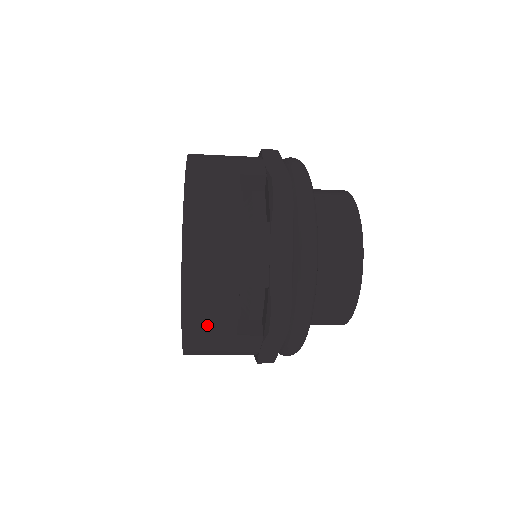
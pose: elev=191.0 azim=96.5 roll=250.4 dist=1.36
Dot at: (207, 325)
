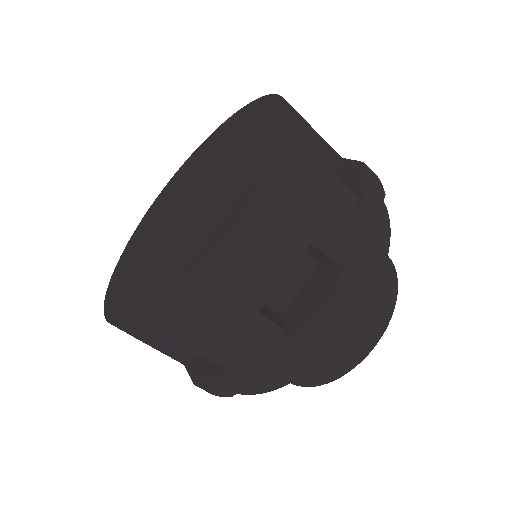
Dot at: (241, 272)
